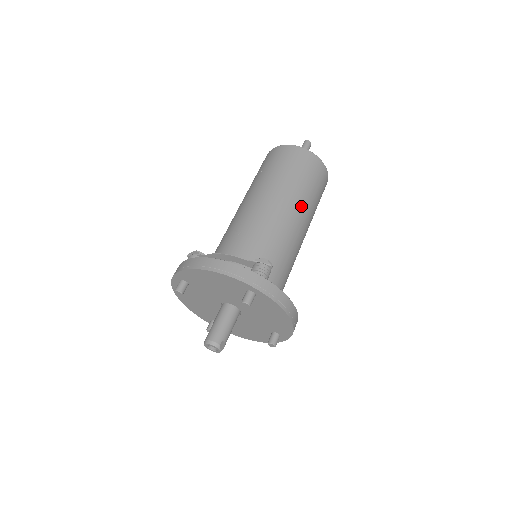
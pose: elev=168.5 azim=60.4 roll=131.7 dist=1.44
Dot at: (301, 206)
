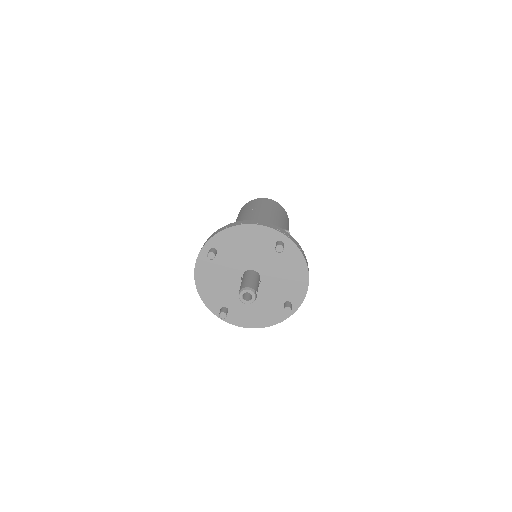
Dot at: (284, 225)
